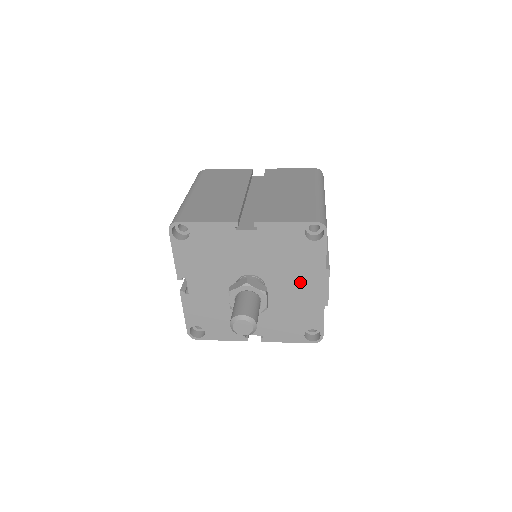
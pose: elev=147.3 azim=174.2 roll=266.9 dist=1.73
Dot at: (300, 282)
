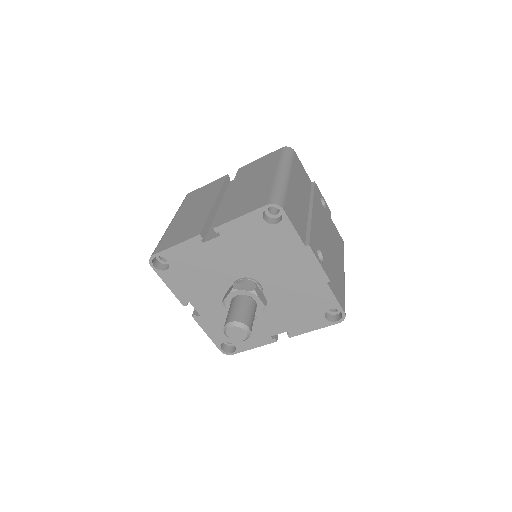
Dot at: (289, 268)
